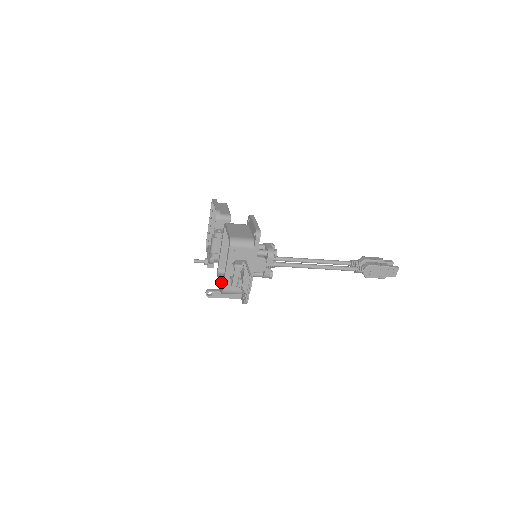
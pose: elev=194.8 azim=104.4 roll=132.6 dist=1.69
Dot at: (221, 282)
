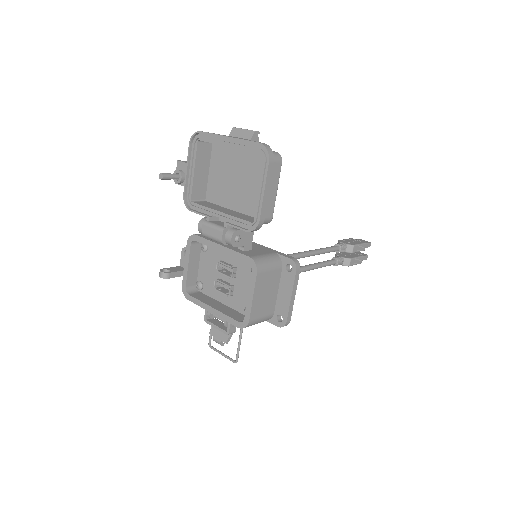
Dot at: (190, 269)
